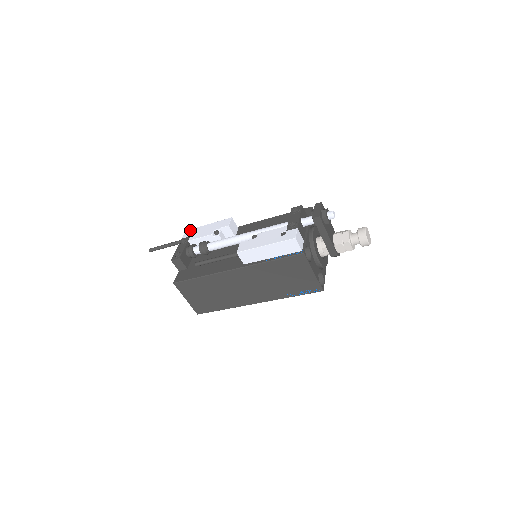
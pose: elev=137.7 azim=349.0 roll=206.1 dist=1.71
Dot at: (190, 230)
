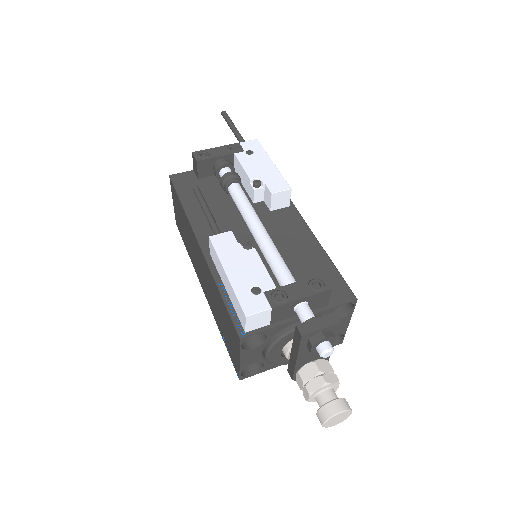
Dot at: (258, 144)
